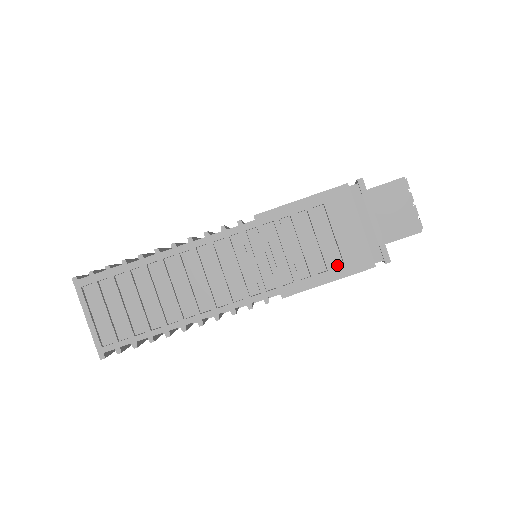
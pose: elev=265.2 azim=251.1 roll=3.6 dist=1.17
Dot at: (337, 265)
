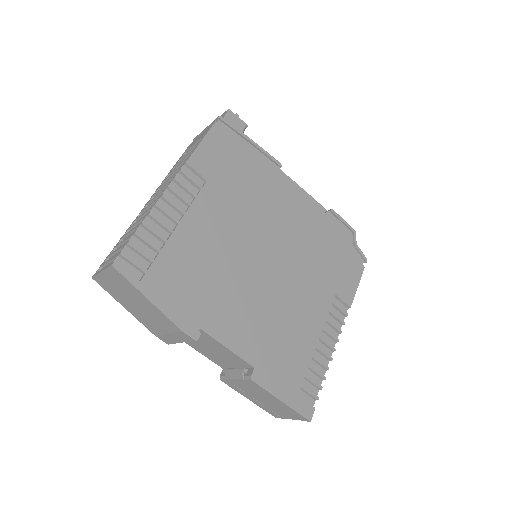
Dot at: occluded
